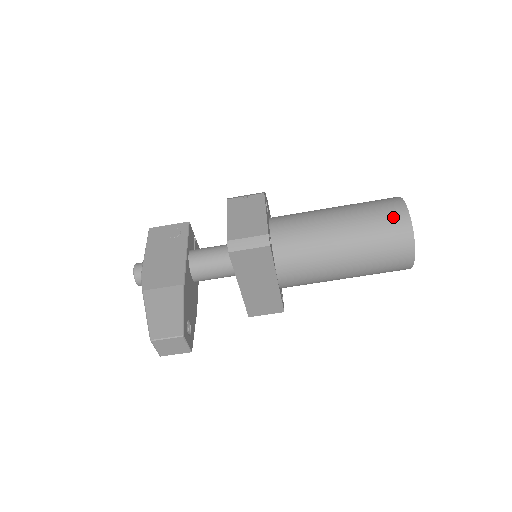
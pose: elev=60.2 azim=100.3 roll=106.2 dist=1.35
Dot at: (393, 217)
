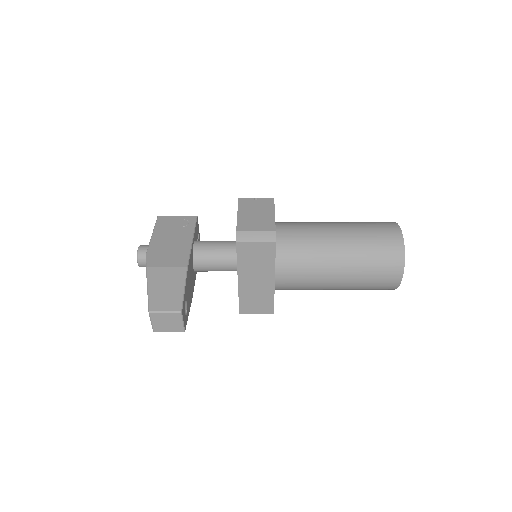
Dot at: (388, 237)
